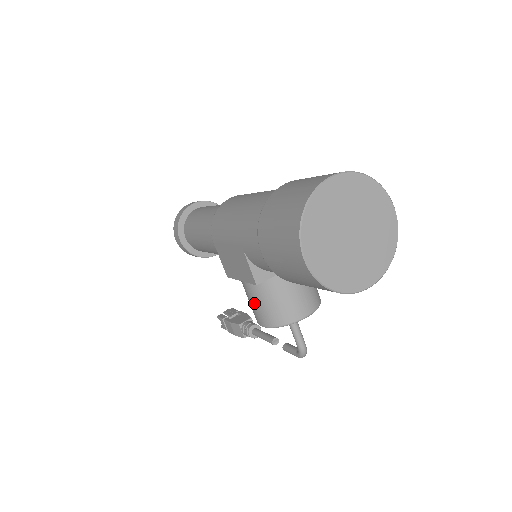
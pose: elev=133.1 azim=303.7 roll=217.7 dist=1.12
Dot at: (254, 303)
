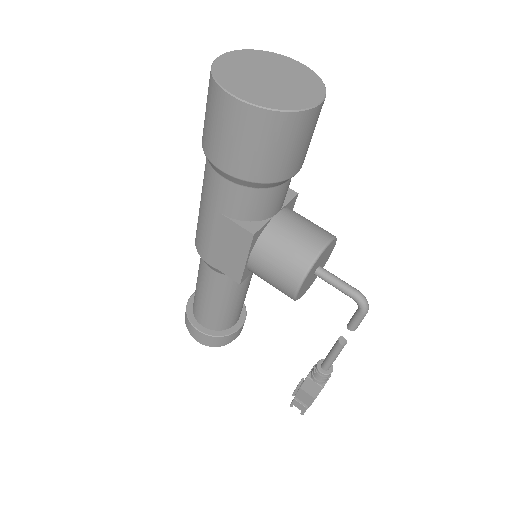
Dot at: (272, 271)
